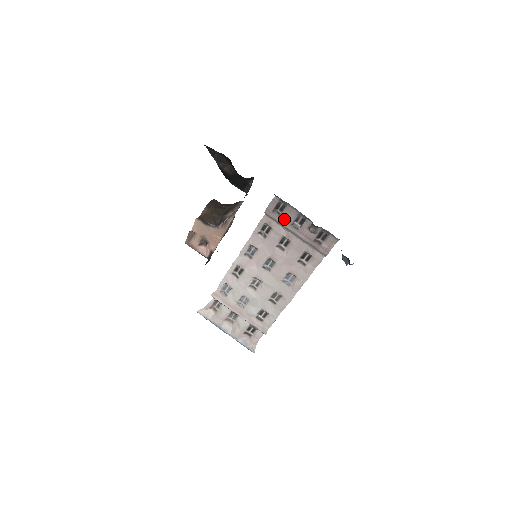
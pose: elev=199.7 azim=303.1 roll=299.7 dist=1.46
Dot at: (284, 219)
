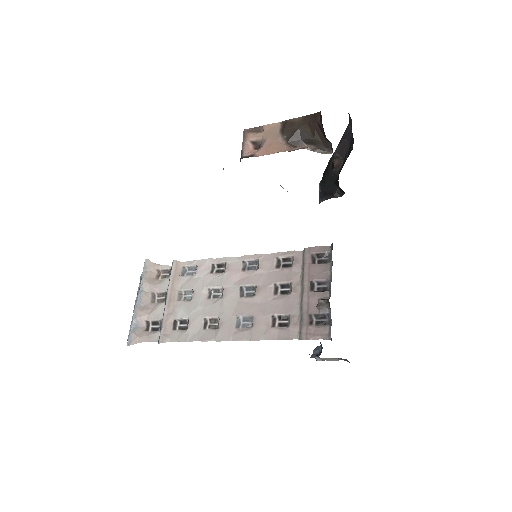
Dot at: (312, 270)
